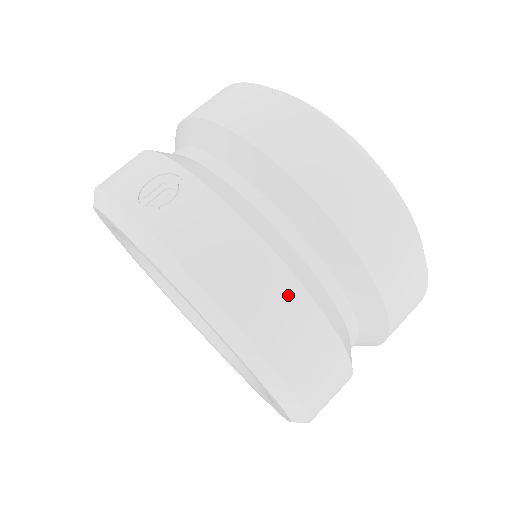
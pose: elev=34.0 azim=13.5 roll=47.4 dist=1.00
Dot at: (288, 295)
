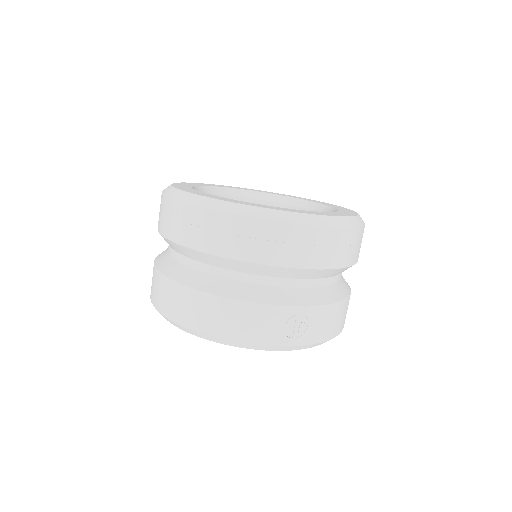
Dot at: (348, 303)
